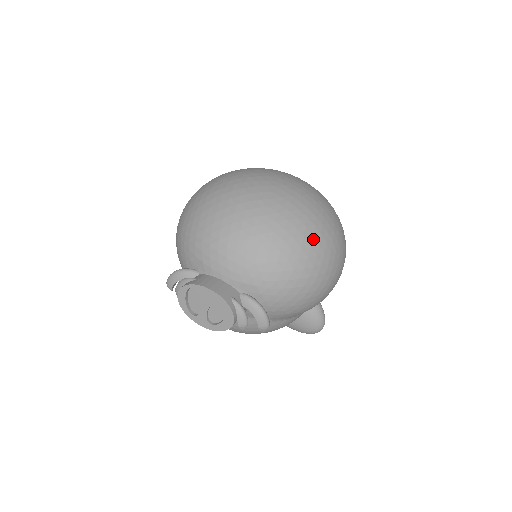
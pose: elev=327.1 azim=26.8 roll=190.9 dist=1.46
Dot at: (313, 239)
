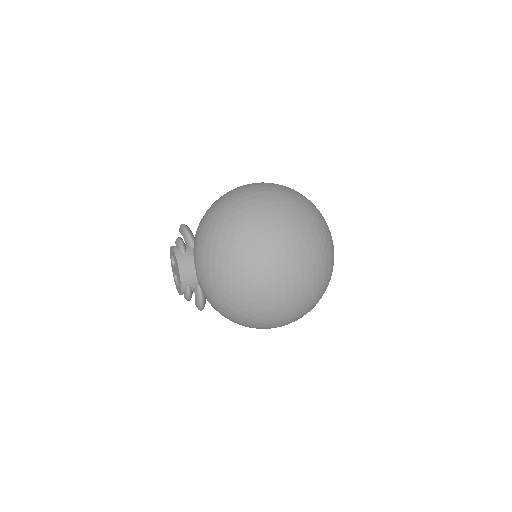
Dot at: (259, 314)
